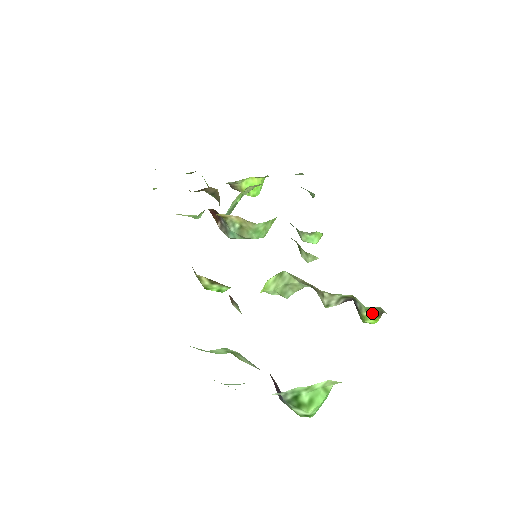
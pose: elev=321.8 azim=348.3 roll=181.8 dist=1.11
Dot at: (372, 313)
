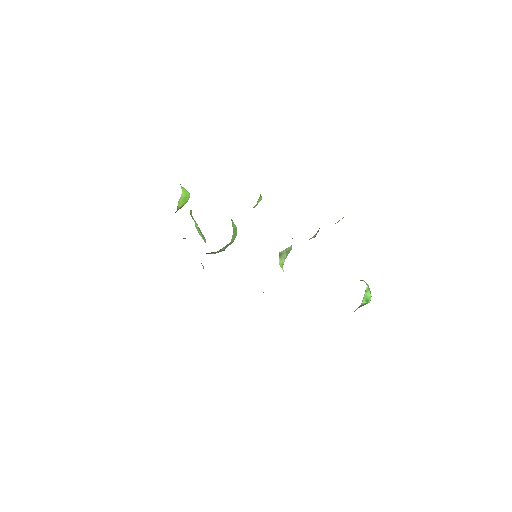
Dot at: occluded
